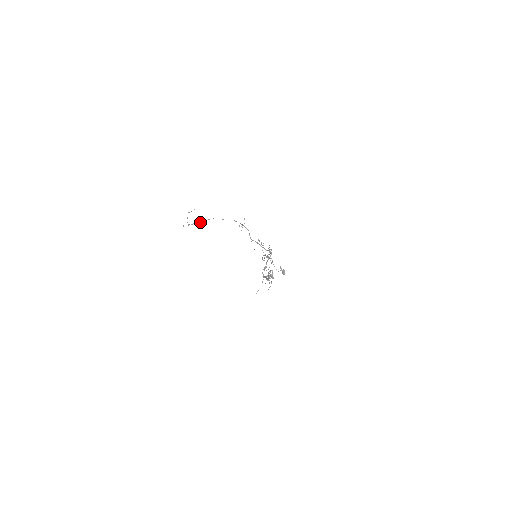
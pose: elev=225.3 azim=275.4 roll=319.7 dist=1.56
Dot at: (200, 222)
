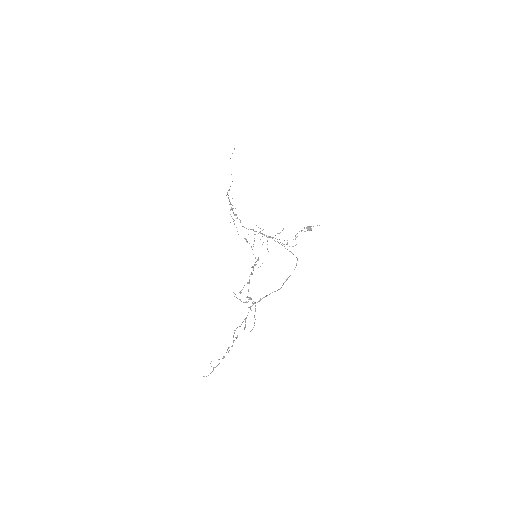
Dot at: (229, 190)
